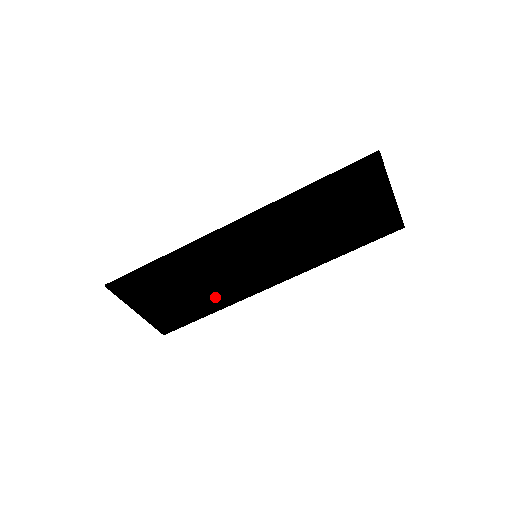
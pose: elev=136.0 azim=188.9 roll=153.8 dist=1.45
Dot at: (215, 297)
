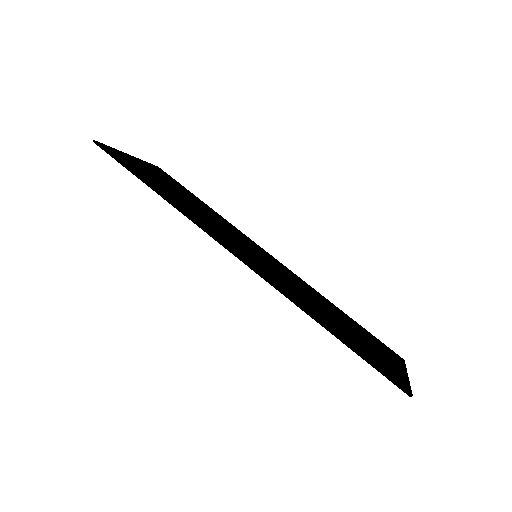
Dot at: occluded
